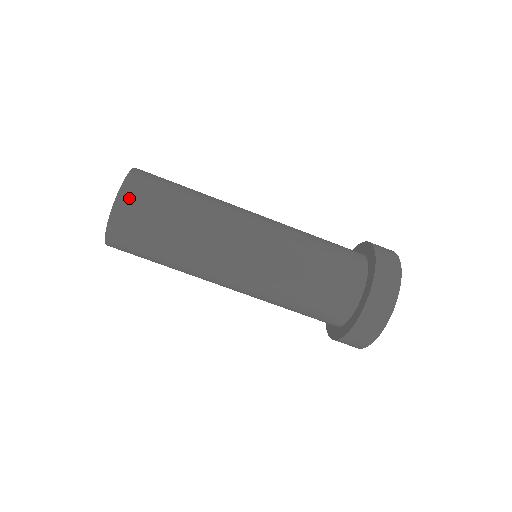
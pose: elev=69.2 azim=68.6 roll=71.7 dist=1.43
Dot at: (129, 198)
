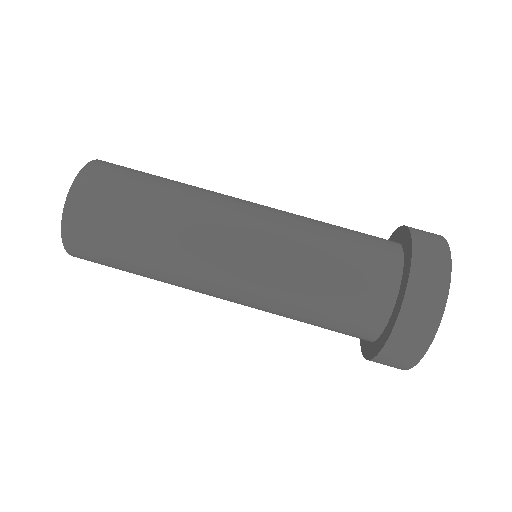
Dot at: (98, 170)
